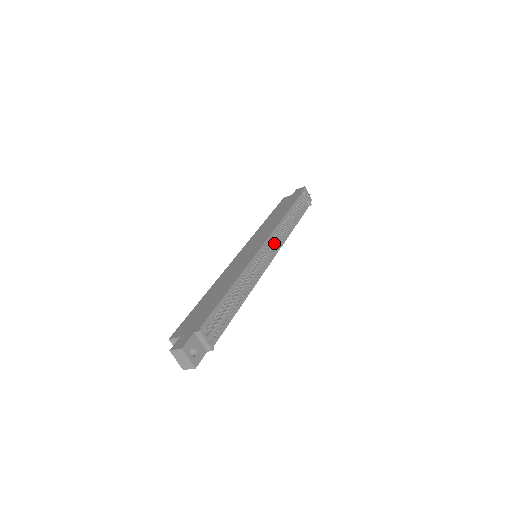
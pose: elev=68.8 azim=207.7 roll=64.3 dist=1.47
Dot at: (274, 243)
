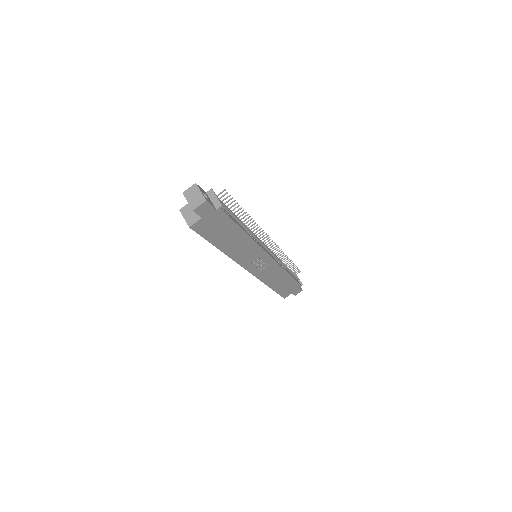
Dot at: (272, 243)
